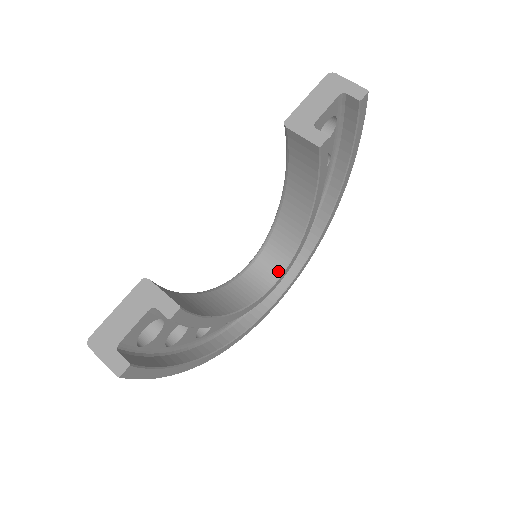
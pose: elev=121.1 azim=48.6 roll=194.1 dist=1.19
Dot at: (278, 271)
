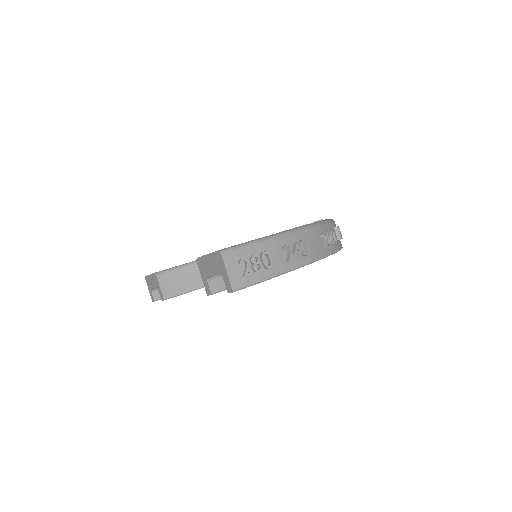
Dot at: occluded
